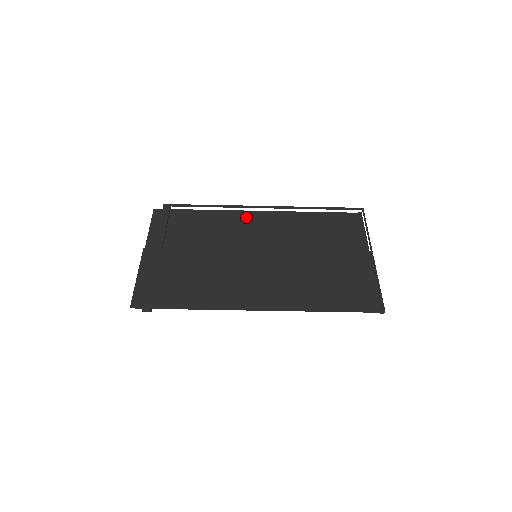
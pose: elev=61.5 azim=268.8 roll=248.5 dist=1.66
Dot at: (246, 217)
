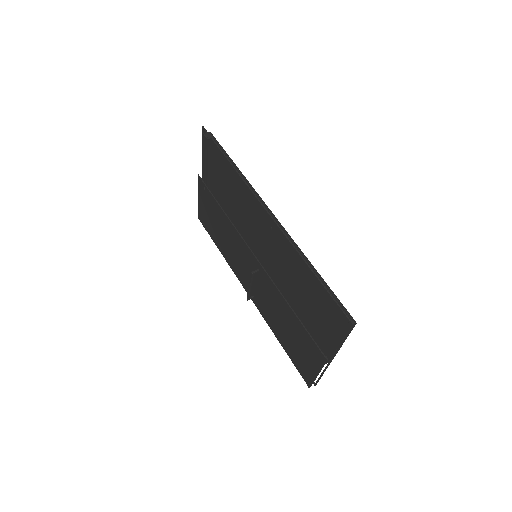
Dot at: occluded
